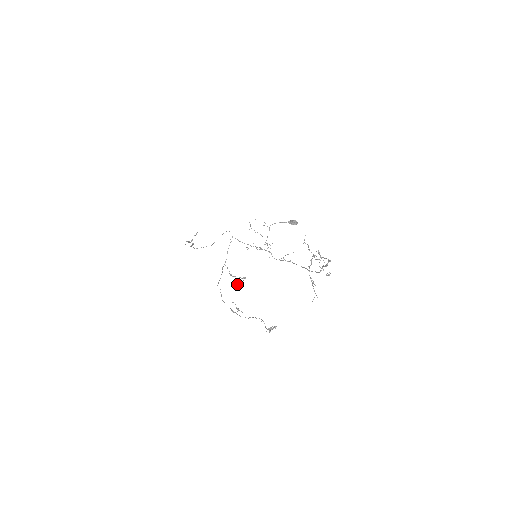
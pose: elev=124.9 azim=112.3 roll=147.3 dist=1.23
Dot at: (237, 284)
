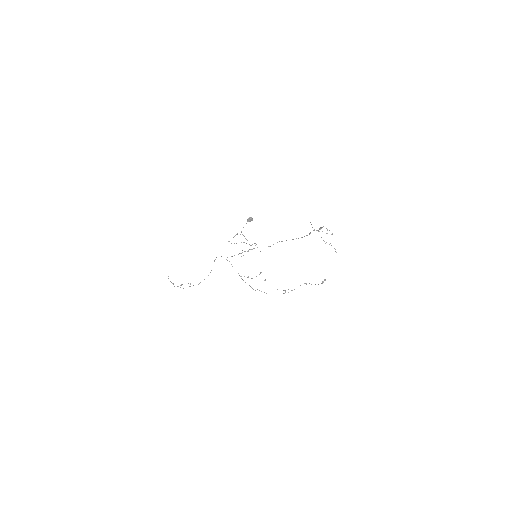
Dot at: (265, 279)
